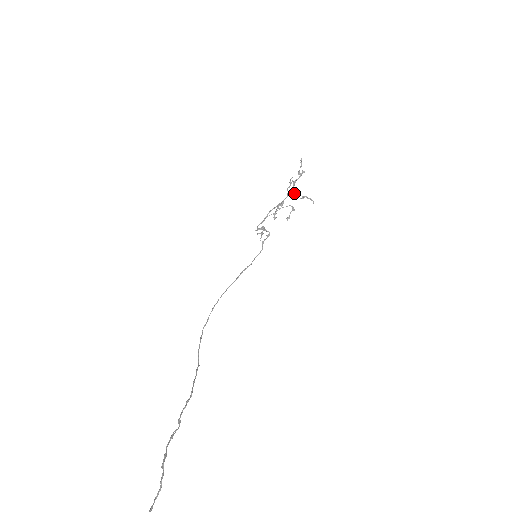
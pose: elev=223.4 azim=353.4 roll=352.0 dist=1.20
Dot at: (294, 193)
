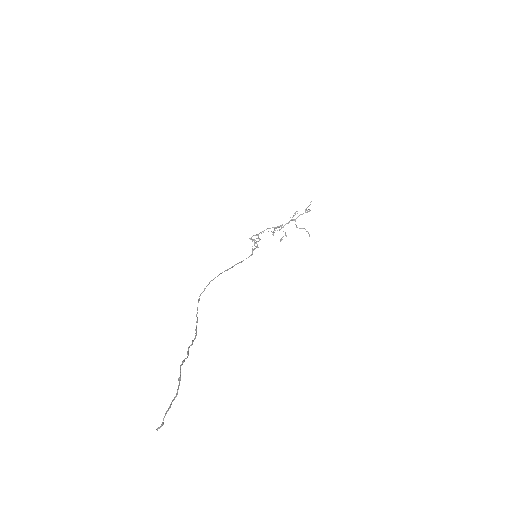
Dot at: occluded
